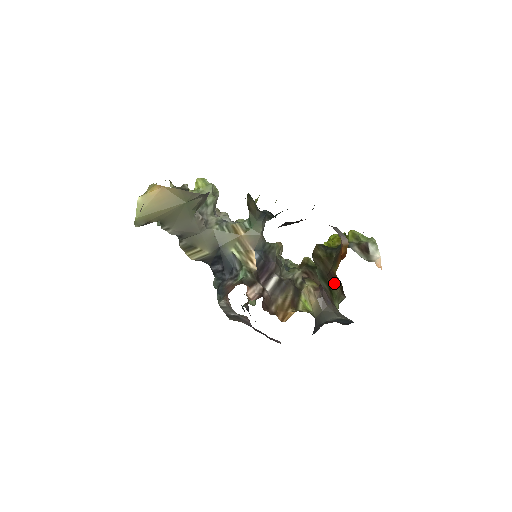
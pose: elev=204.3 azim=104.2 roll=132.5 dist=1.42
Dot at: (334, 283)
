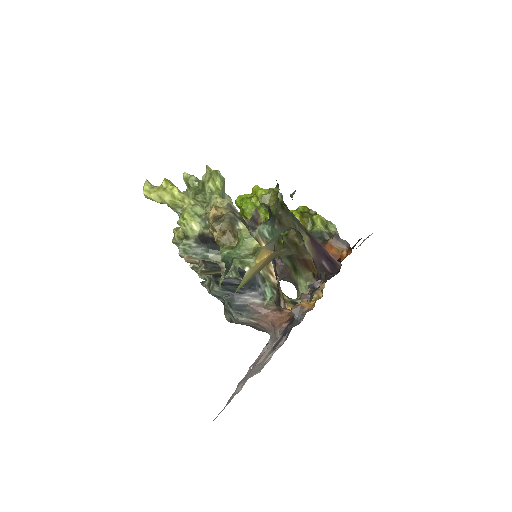
Dot at: (304, 266)
